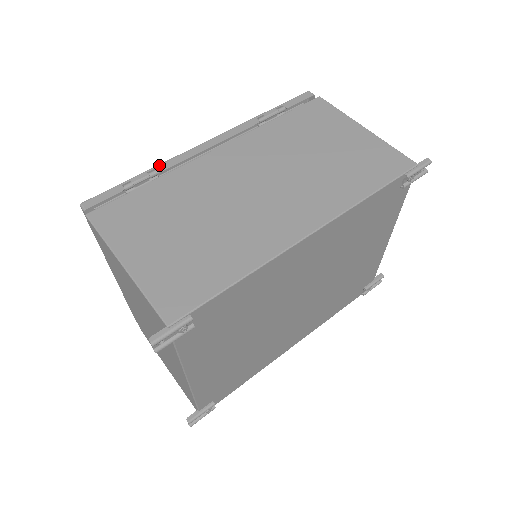
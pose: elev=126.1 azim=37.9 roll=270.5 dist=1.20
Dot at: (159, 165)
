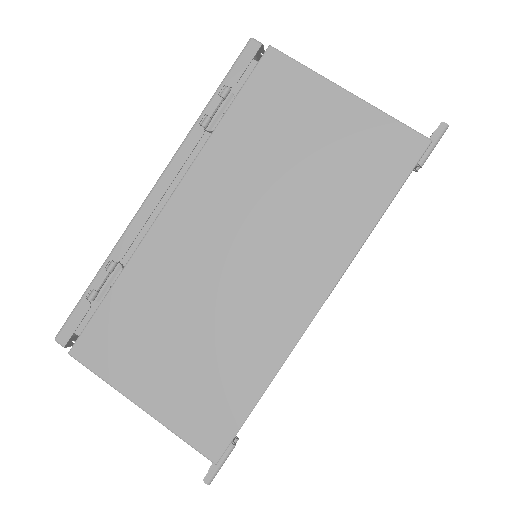
Dot at: (113, 252)
